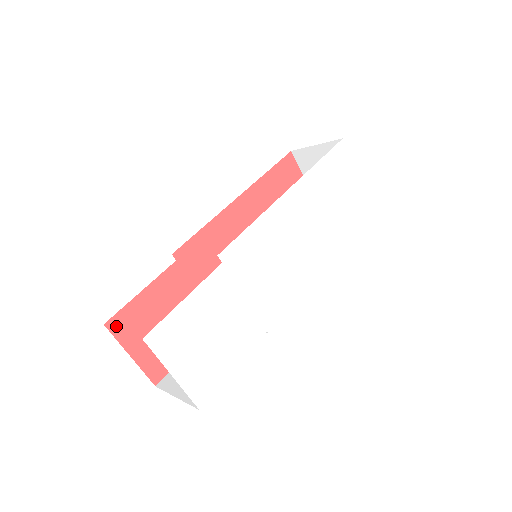
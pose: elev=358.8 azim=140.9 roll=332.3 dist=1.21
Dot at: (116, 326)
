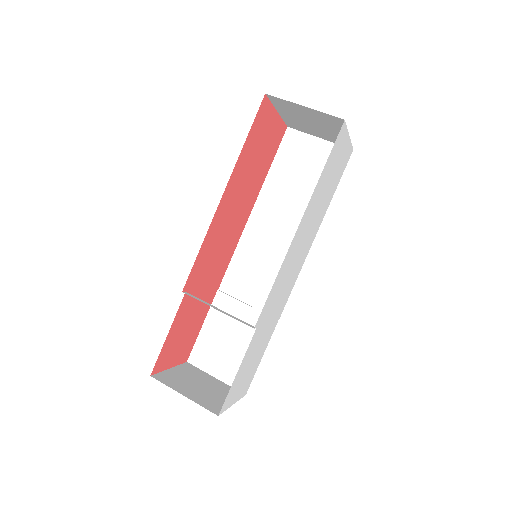
Dot at: (158, 367)
